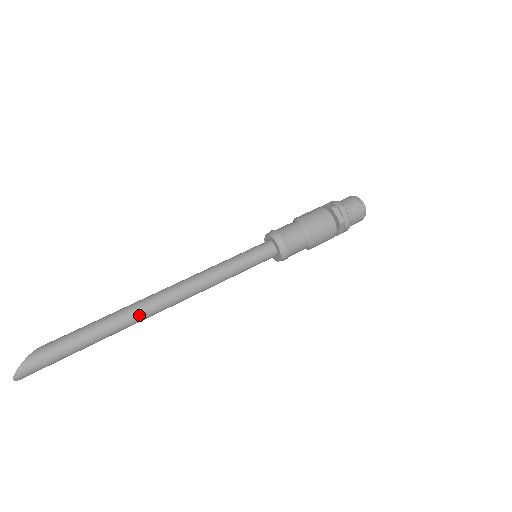
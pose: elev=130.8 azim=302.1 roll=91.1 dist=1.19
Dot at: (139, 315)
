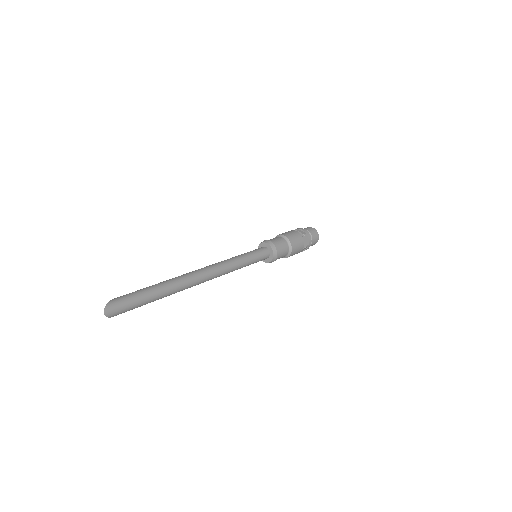
Dot at: (187, 278)
